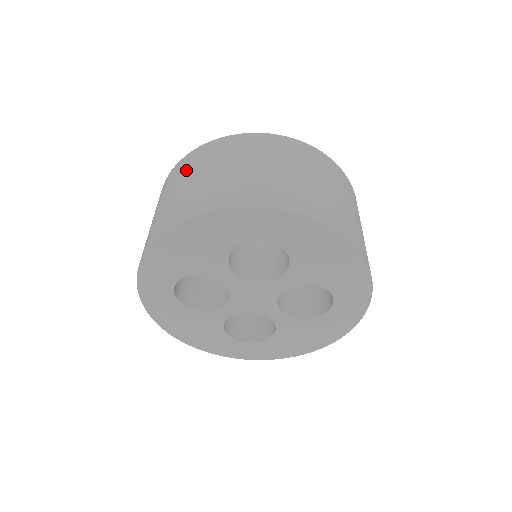
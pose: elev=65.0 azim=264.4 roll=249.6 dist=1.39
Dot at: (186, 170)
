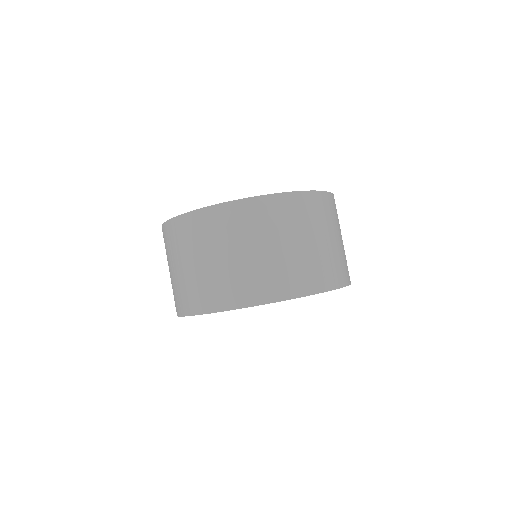
Dot at: (167, 251)
